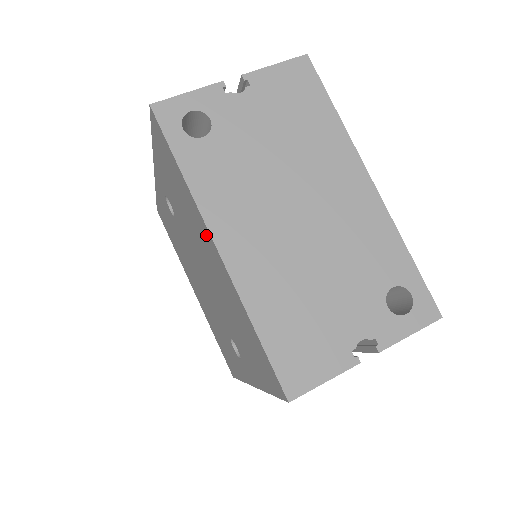
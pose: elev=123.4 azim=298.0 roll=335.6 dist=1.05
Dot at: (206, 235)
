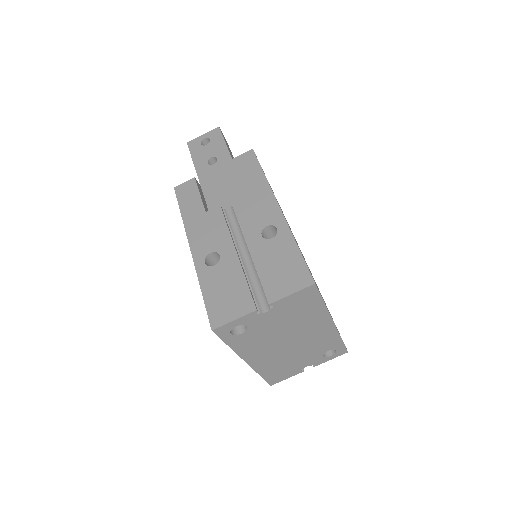
Dot at: occluded
